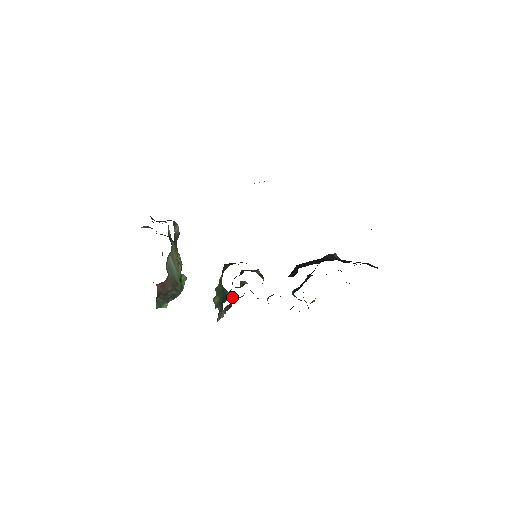
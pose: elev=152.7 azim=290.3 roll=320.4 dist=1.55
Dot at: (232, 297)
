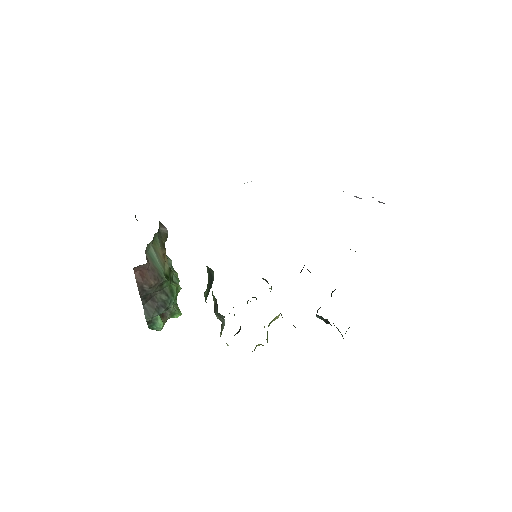
Dot at: occluded
